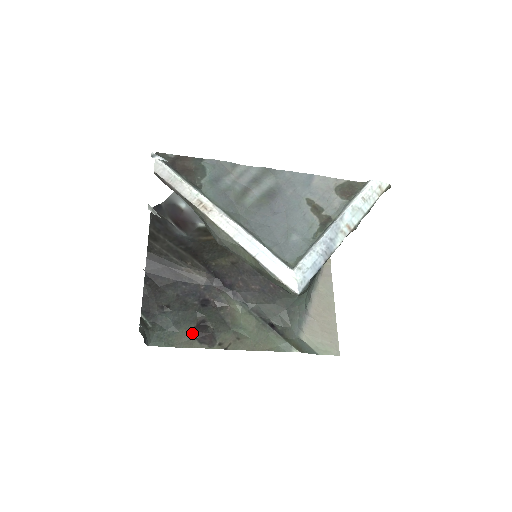
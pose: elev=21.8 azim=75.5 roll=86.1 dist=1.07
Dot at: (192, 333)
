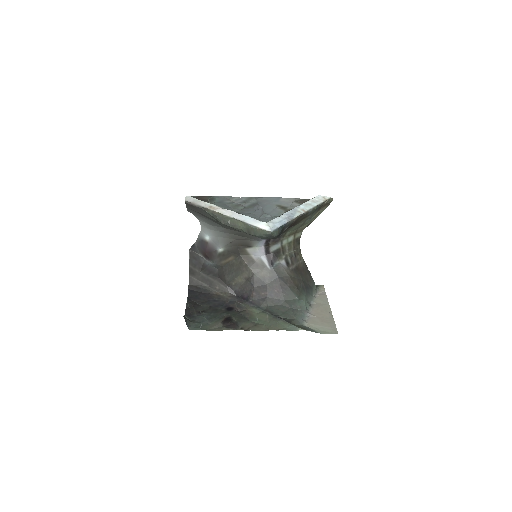
Dot at: (221, 324)
